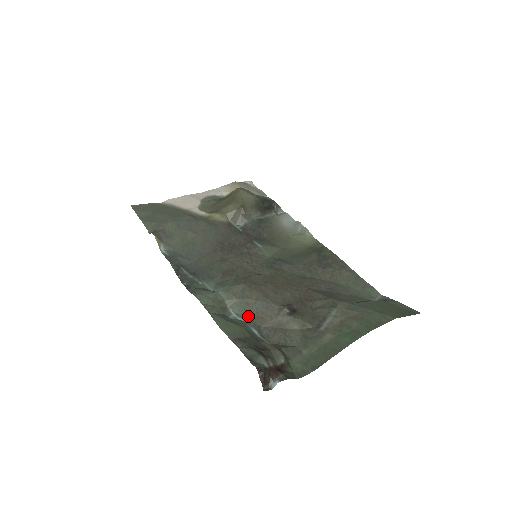
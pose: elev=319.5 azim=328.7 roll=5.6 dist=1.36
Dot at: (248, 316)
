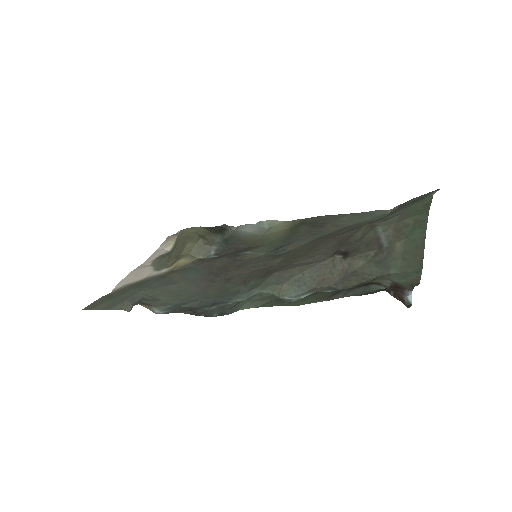
Dot at: (309, 289)
